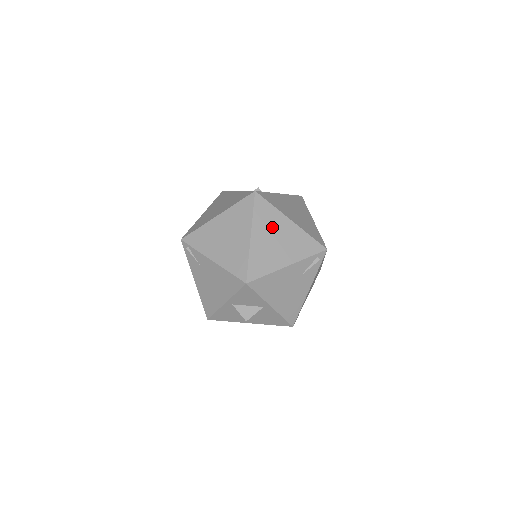
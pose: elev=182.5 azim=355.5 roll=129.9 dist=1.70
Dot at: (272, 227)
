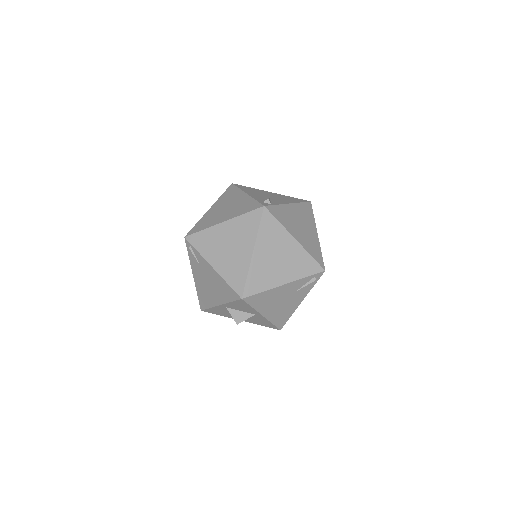
Dot at: (275, 244)
